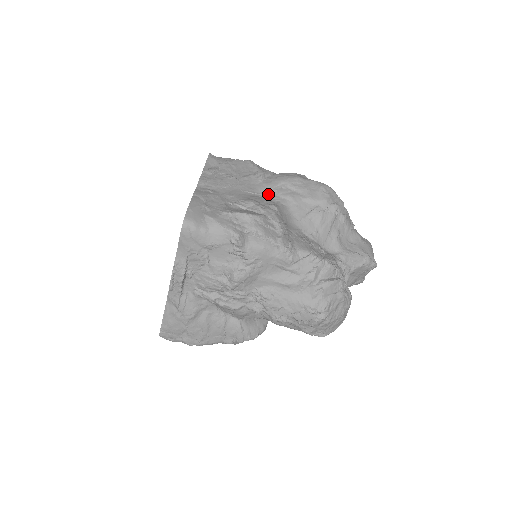
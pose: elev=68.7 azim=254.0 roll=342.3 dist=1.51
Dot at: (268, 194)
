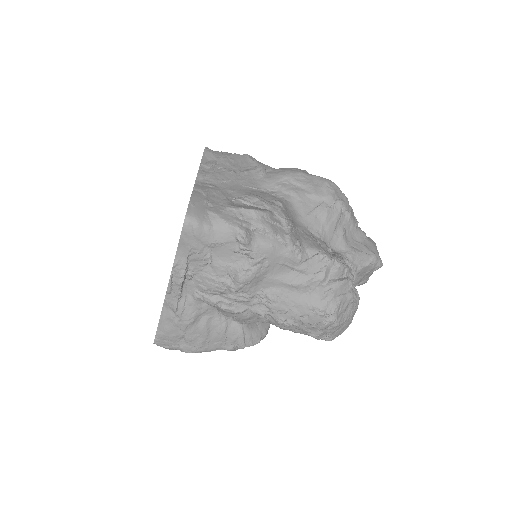
Dot at: (270, 189)
